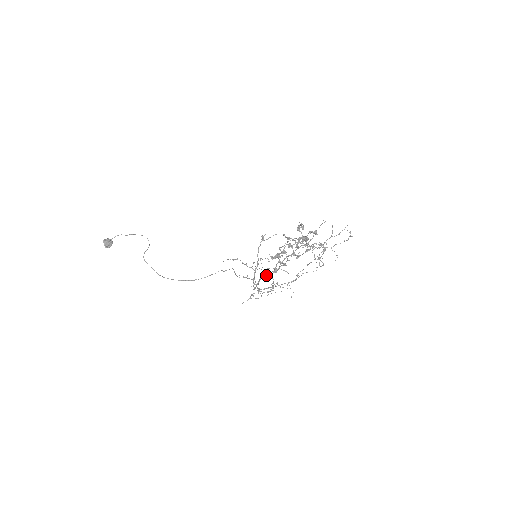
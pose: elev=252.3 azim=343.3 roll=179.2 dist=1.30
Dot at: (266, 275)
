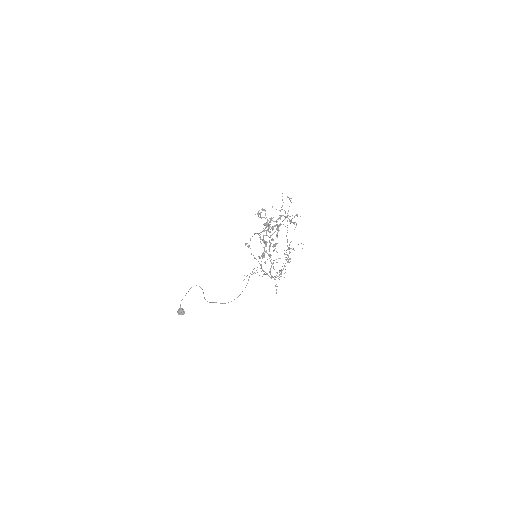
Dot at: (270, 271)
